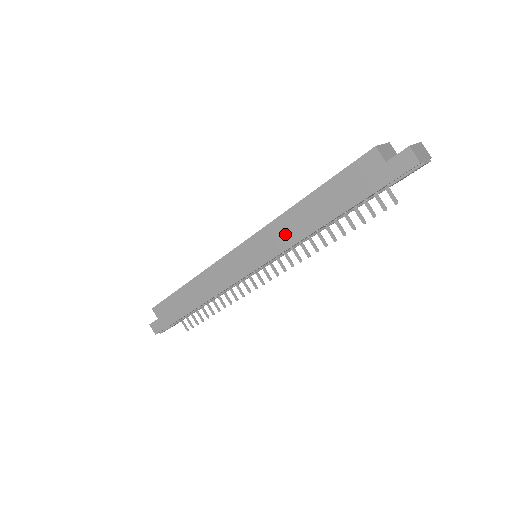
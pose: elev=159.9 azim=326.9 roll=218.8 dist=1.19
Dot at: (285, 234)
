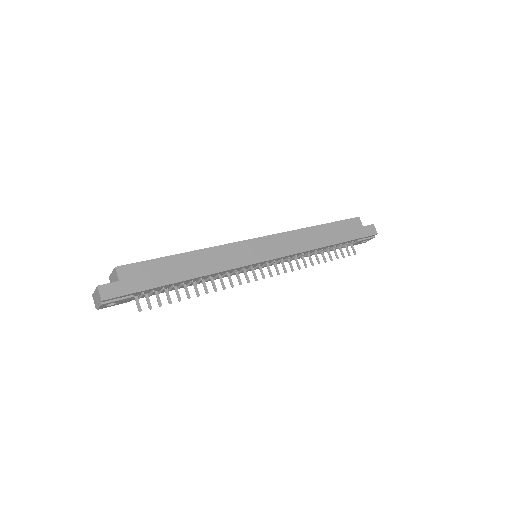
Dot at: (300, 242)
